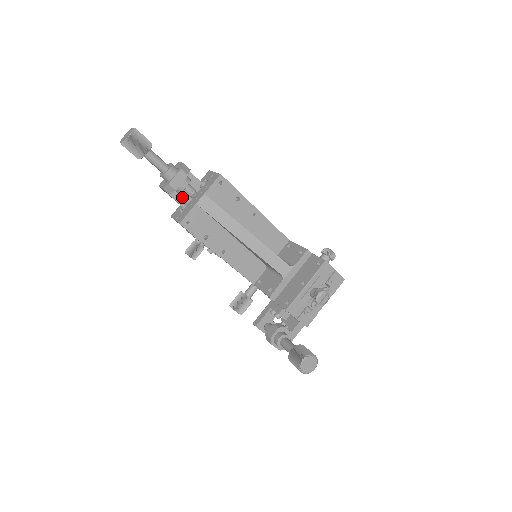
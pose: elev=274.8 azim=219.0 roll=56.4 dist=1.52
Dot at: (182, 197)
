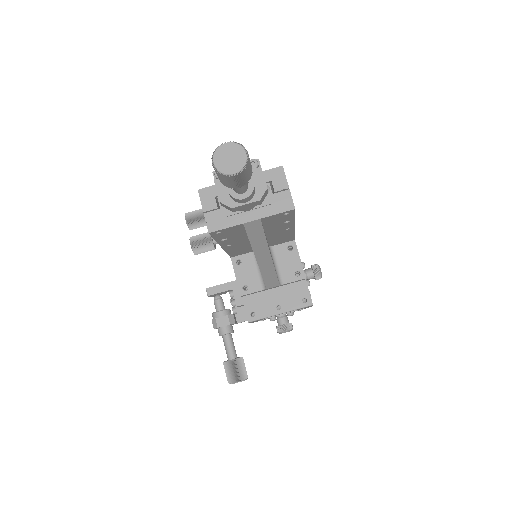
Dot at: occluded
